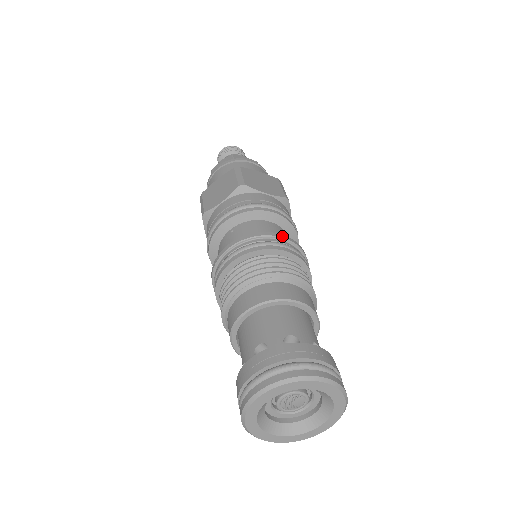
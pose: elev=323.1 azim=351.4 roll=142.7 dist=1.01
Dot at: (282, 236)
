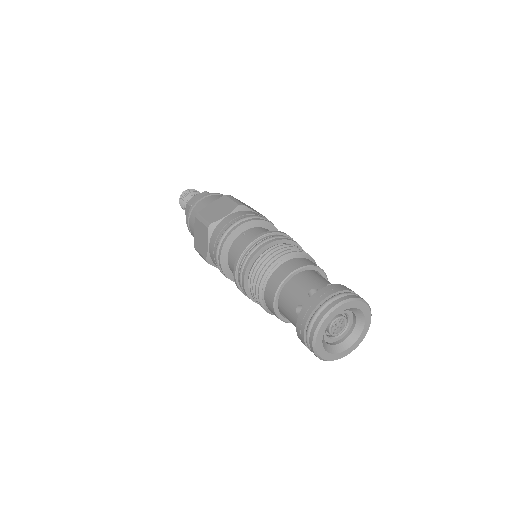
Dot at: (288, 235)
